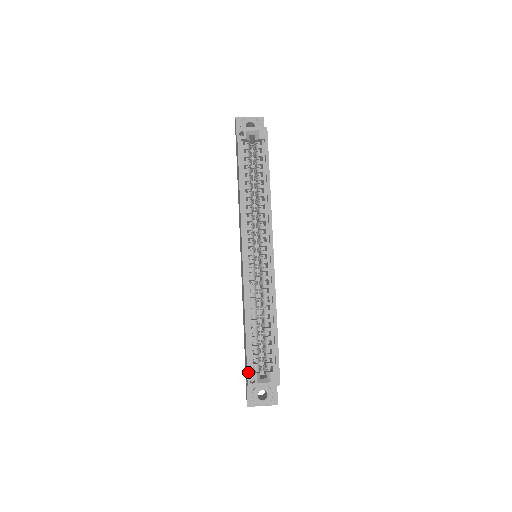
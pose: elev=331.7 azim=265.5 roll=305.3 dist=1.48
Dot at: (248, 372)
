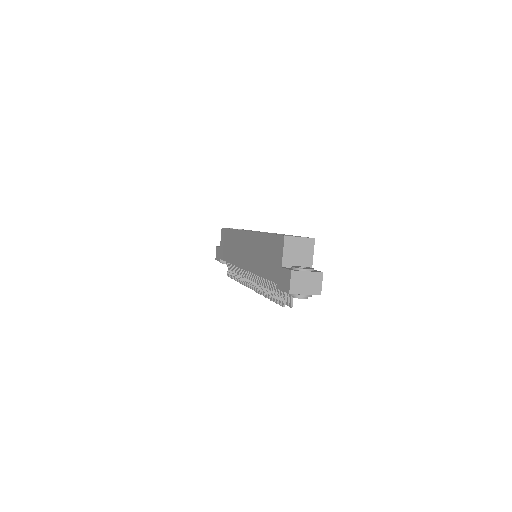
Dot at: (280, 235)
